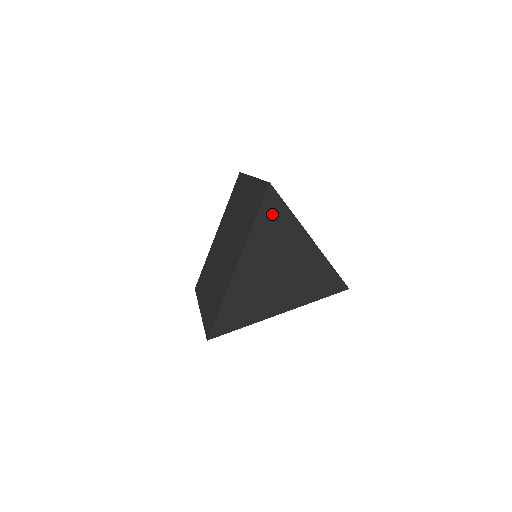
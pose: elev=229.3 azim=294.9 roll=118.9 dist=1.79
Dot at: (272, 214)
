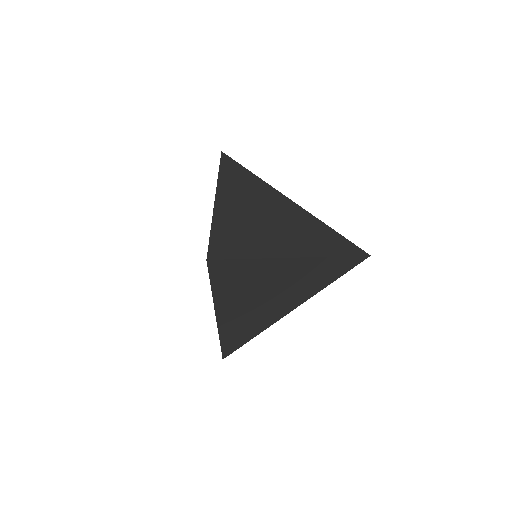
Dot at: (228, 273)
